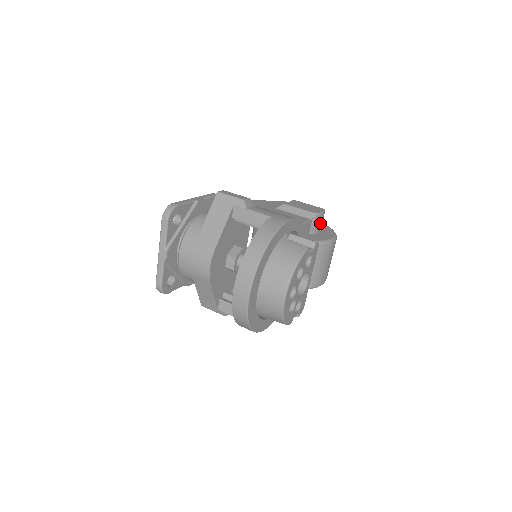
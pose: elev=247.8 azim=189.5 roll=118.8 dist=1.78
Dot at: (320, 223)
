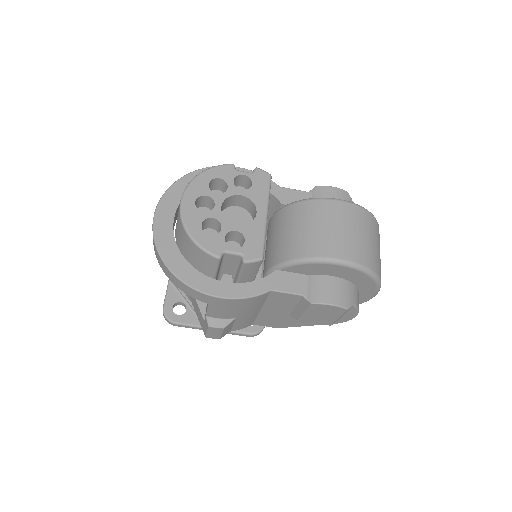
Dot at: occluded
